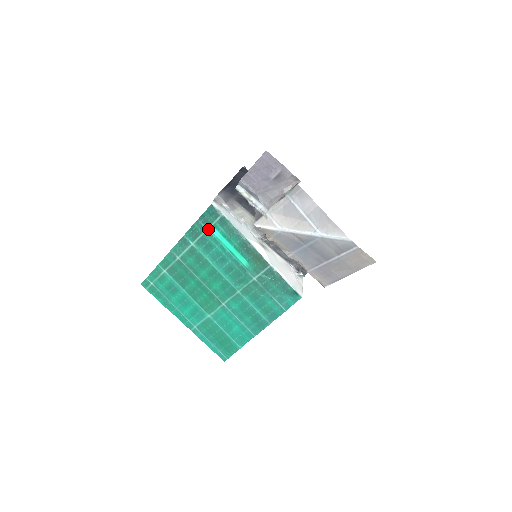
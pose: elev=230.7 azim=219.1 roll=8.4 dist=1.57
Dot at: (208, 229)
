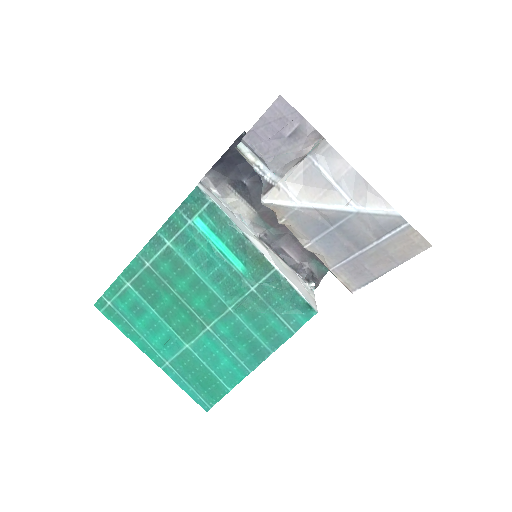
Dot at: (191, 221)
